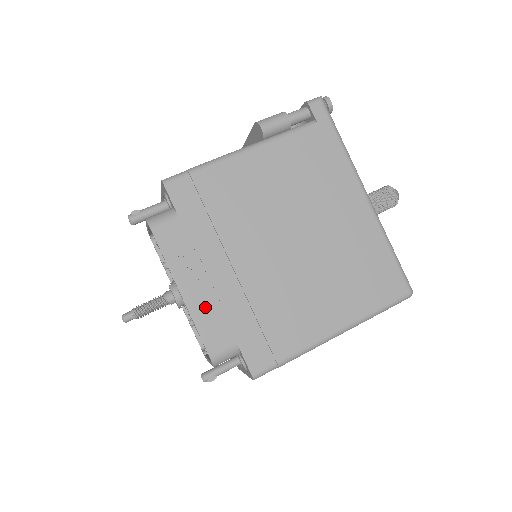
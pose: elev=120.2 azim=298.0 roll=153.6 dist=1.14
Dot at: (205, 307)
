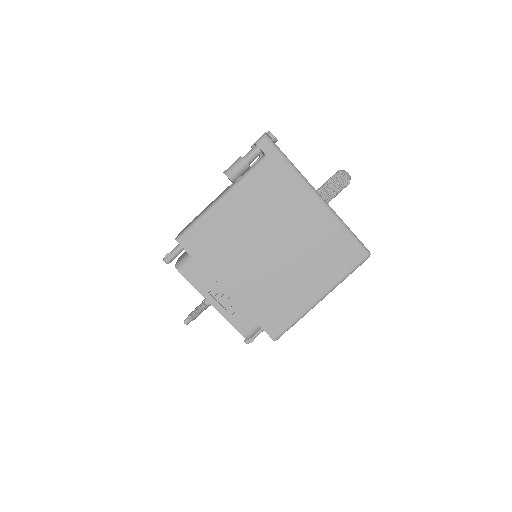
Dot at: (231, 309)
